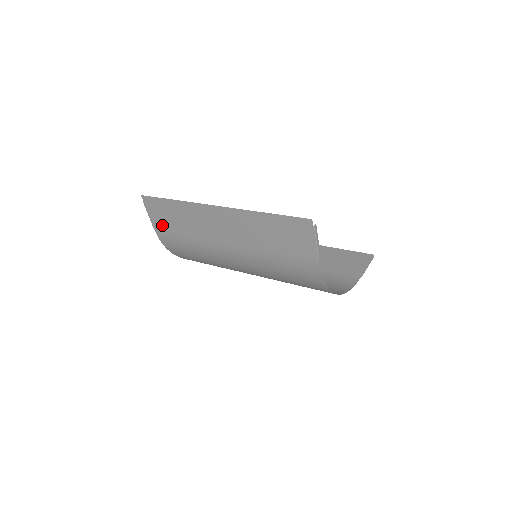
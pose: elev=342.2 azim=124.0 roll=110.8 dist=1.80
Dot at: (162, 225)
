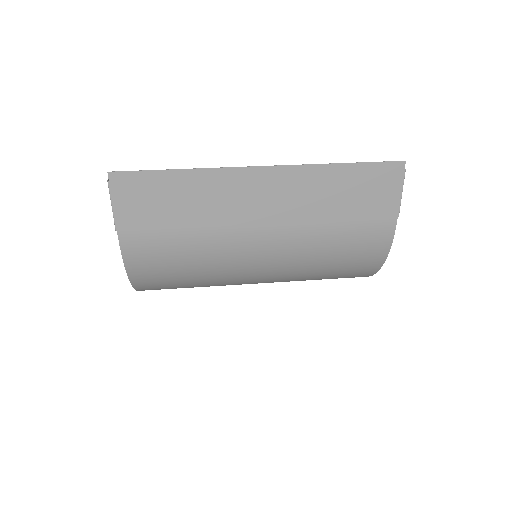
Dot at: (139, 221)
